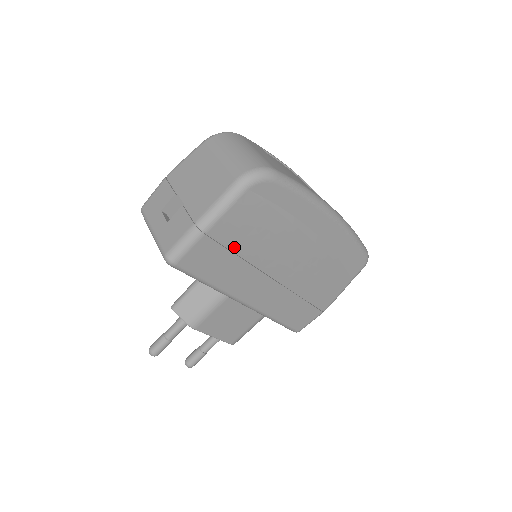
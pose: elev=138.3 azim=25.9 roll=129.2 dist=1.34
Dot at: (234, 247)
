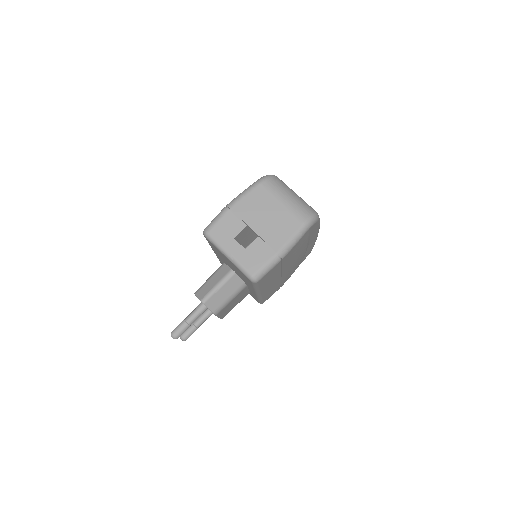
Dot at: (283, 264)
